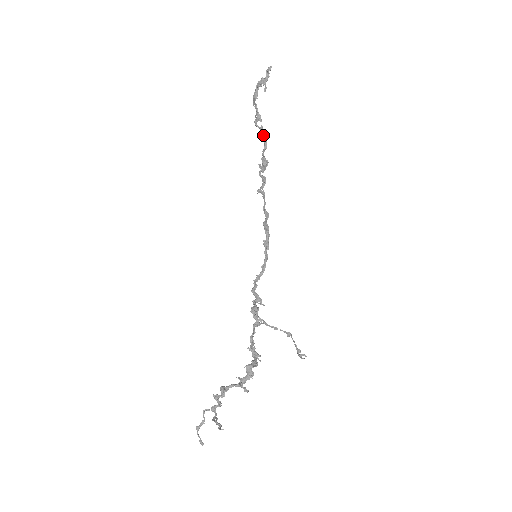
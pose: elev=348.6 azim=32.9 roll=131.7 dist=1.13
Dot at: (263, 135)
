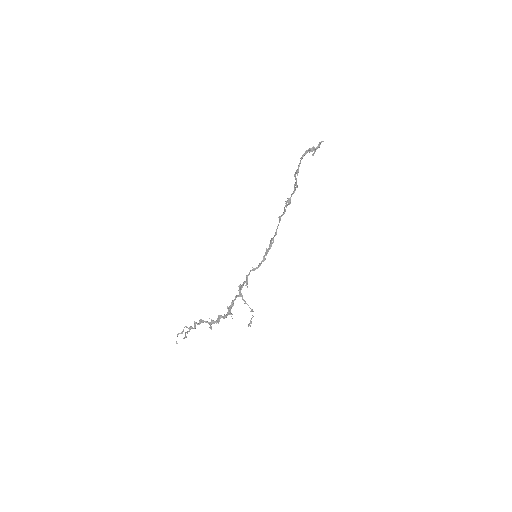
Dot at: (295, 184)
